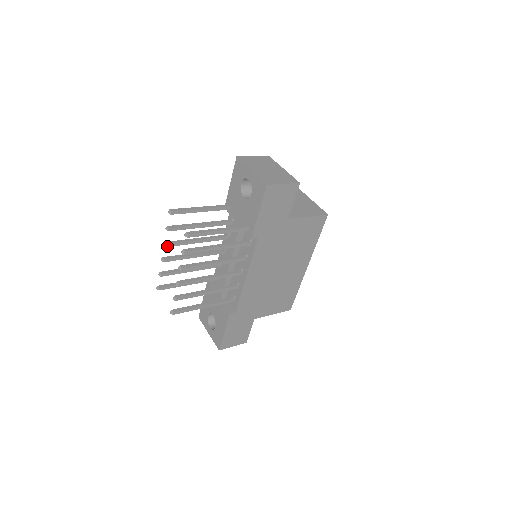
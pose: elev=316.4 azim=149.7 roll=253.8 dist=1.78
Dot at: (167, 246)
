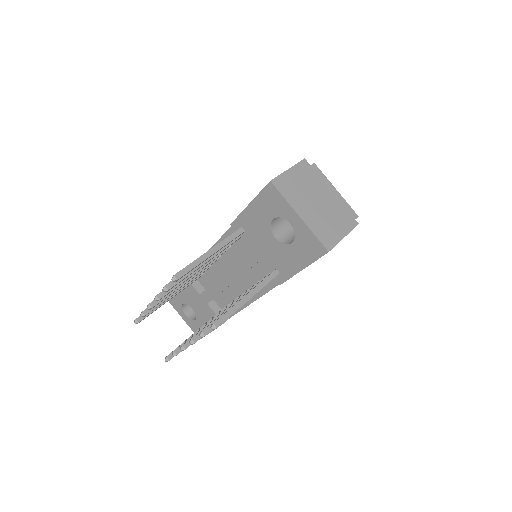
Dot at: (160, 299)
